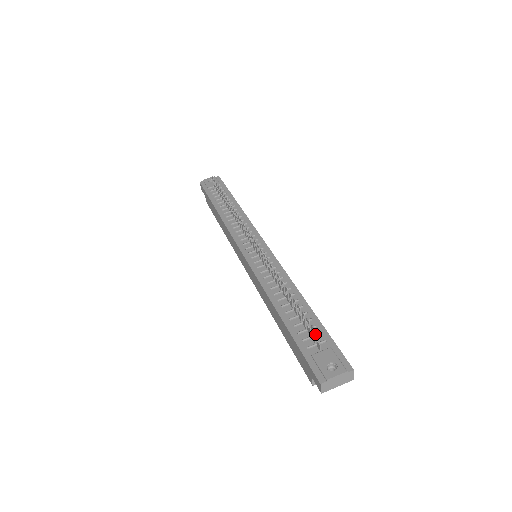
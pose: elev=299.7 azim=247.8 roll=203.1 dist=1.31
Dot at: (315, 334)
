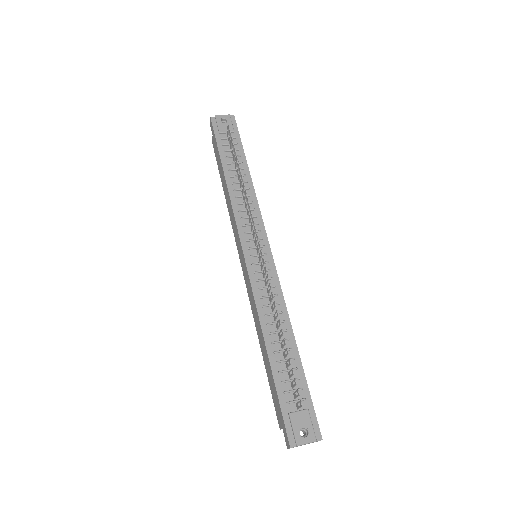
Dot at: occluded
